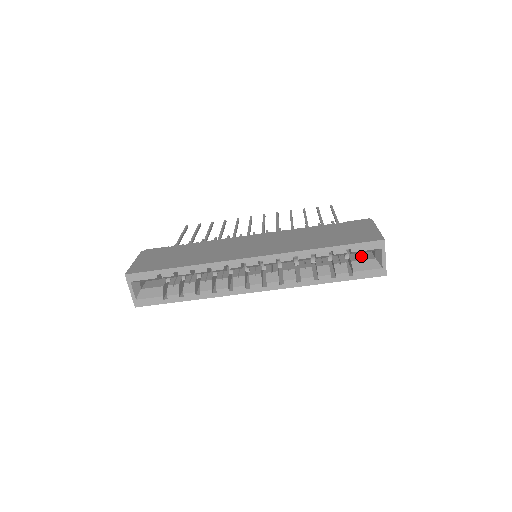
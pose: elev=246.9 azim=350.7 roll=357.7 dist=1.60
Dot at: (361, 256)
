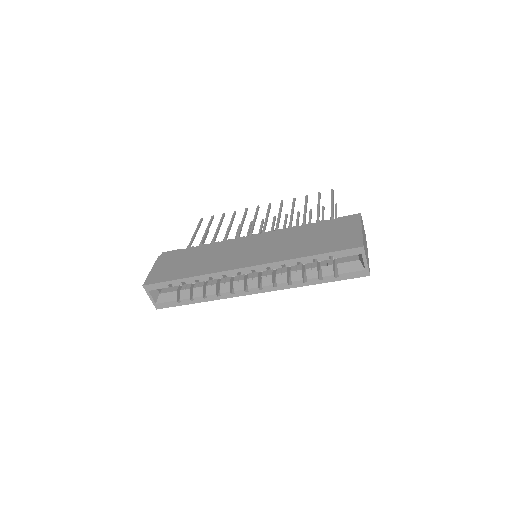
Dot at: (347, 256)
